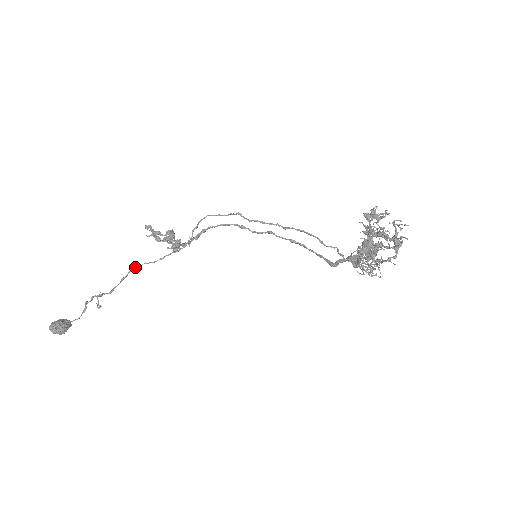
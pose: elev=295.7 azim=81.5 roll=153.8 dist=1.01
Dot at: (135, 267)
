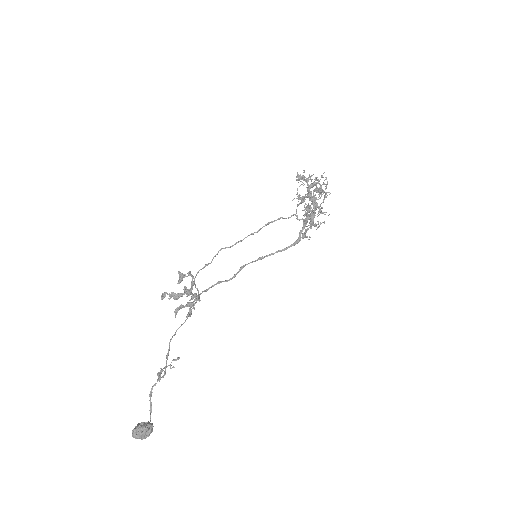
Dot at: (172, 337)
